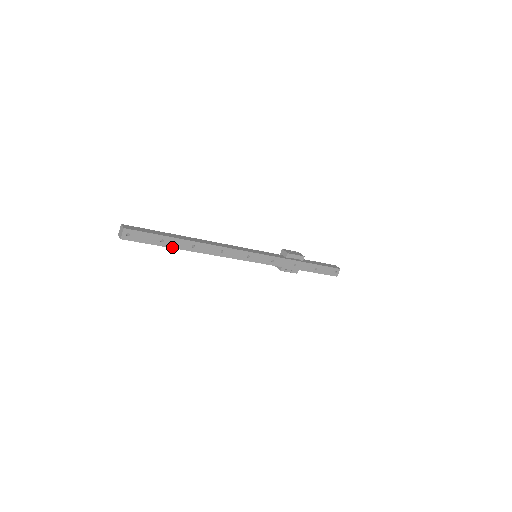
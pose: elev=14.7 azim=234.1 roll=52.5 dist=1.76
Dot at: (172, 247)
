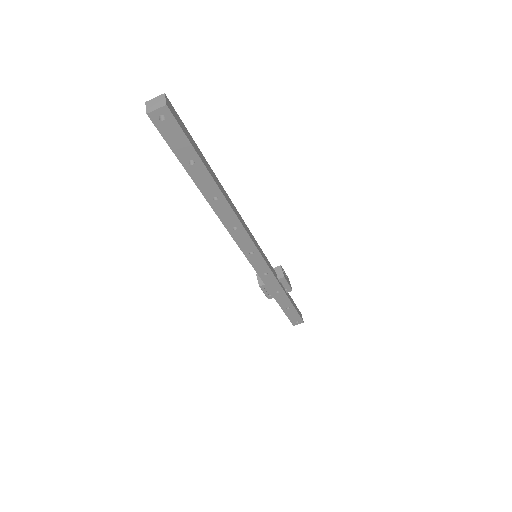
Dot at: (194, 179)
